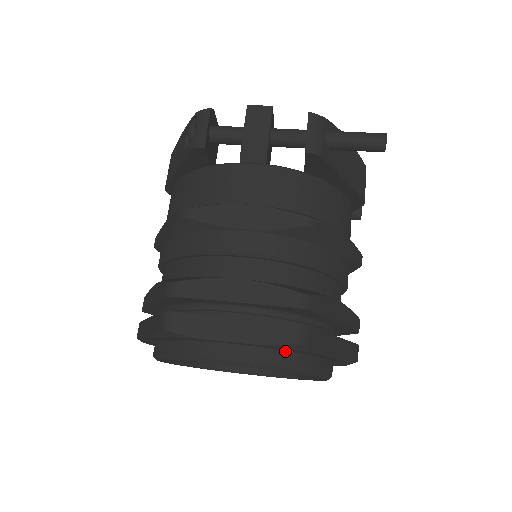
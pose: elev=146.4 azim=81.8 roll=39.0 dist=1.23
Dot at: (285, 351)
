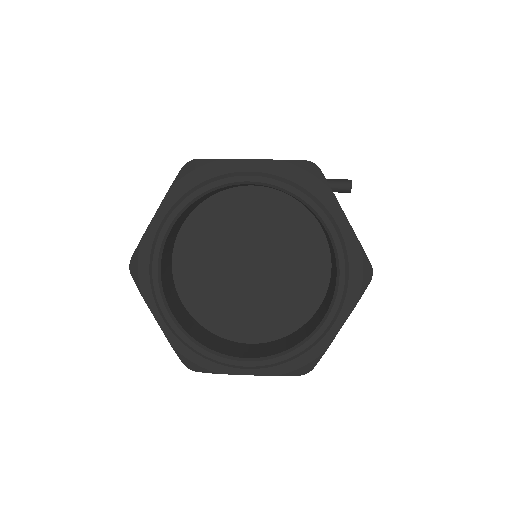
Dot at: occluded
